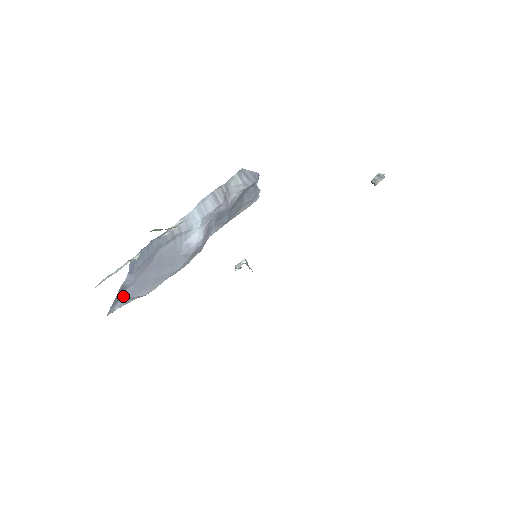
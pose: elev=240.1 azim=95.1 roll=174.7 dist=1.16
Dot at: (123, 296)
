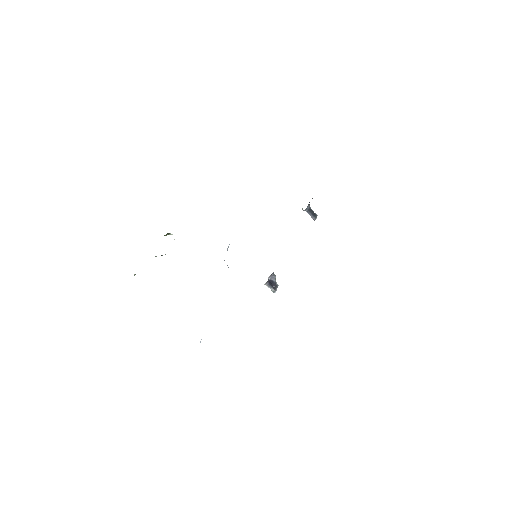
Dot at: occluded
